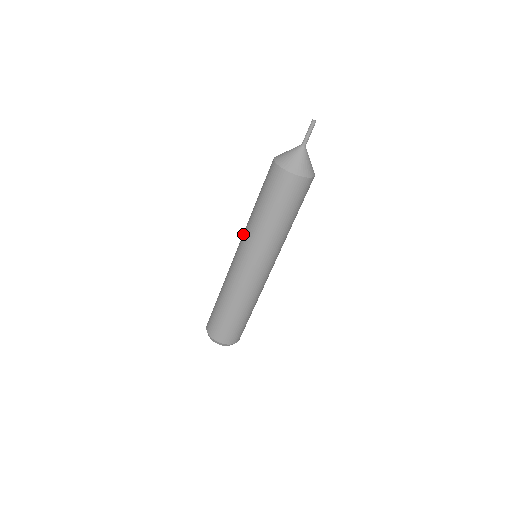
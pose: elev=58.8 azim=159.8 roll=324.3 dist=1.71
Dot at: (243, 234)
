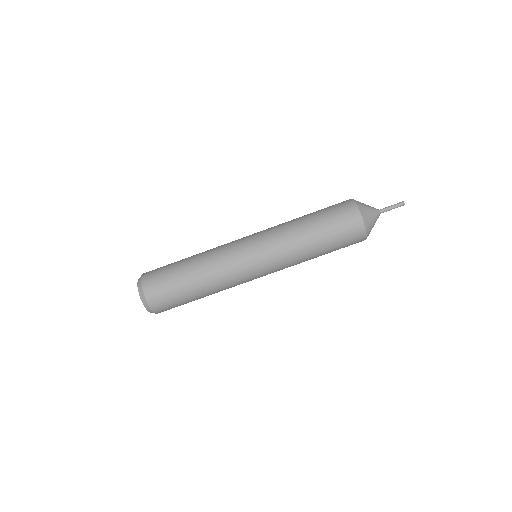
Dot at: occluded
